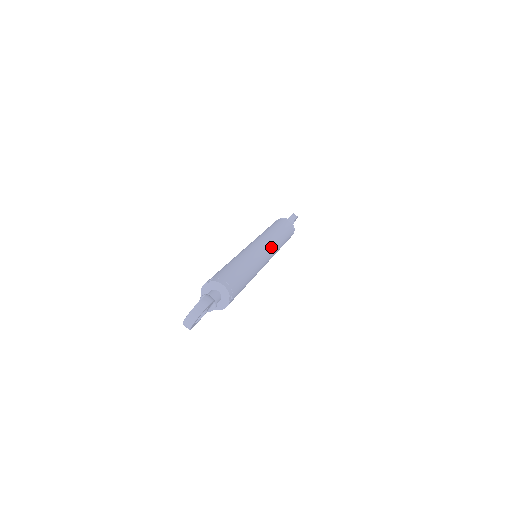
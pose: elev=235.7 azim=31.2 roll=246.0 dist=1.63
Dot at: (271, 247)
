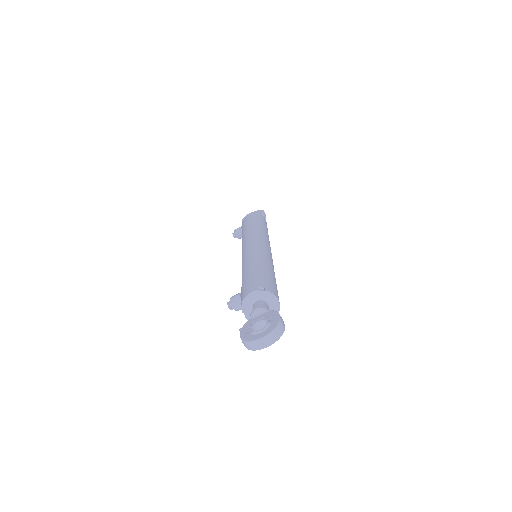
Dot at: occluded
